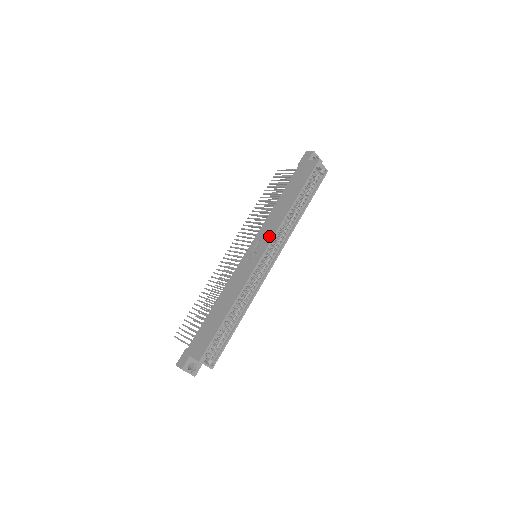
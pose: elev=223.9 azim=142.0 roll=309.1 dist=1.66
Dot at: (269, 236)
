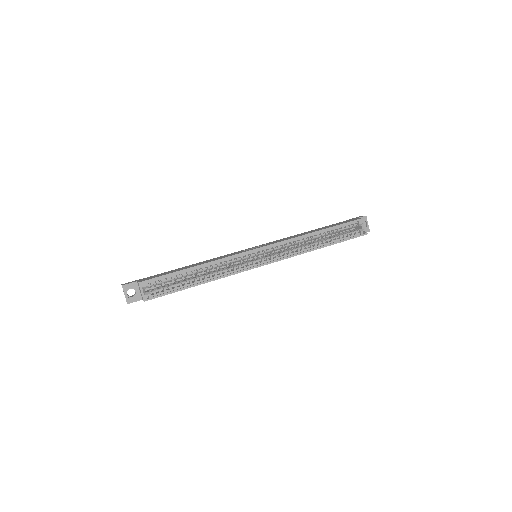
Dot at: (277, 241)
